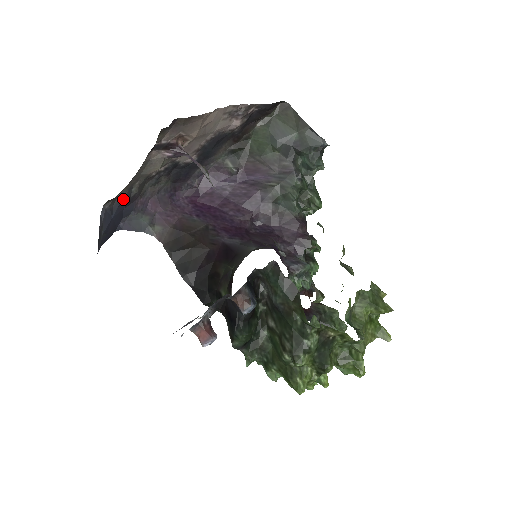
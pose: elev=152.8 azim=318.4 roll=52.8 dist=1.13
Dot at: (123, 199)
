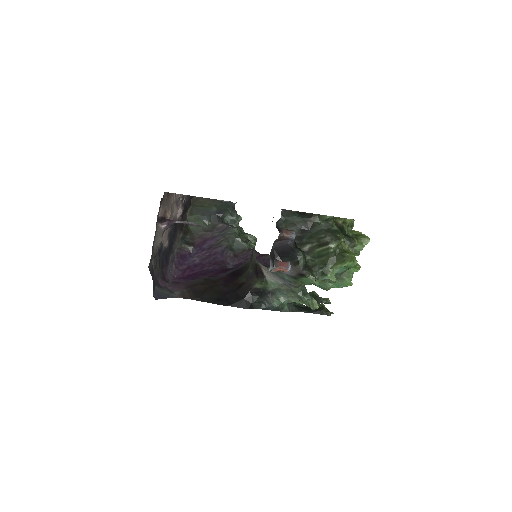
Dot at: (151, 268)
